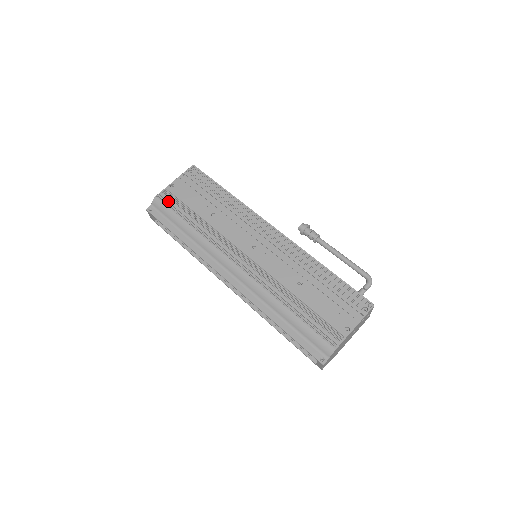
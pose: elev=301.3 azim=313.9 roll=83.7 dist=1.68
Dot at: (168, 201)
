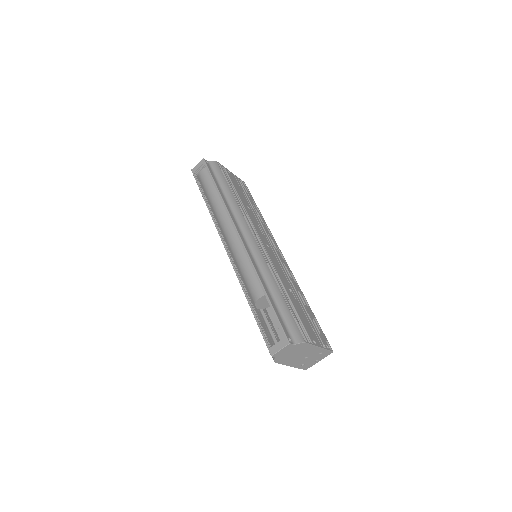
Dot at: (224, 171)
